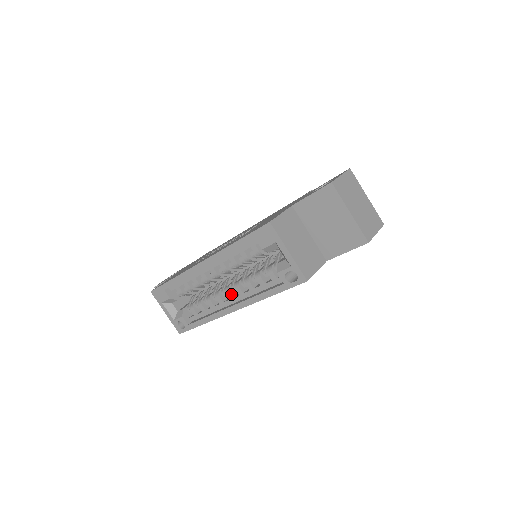
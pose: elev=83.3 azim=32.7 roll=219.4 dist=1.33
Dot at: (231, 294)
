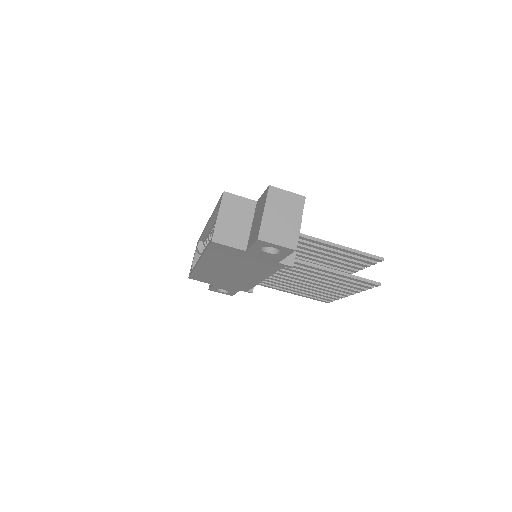
Dot at: occluded
